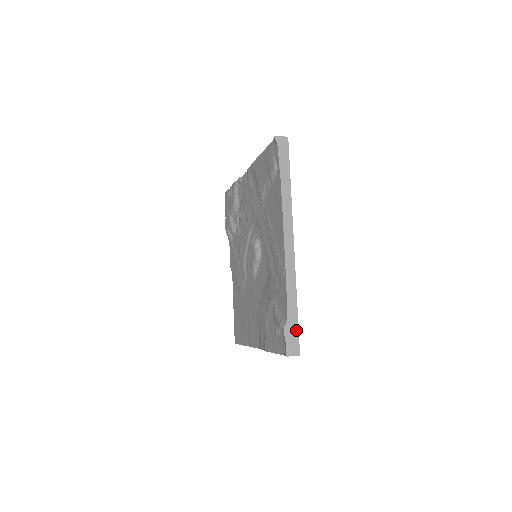
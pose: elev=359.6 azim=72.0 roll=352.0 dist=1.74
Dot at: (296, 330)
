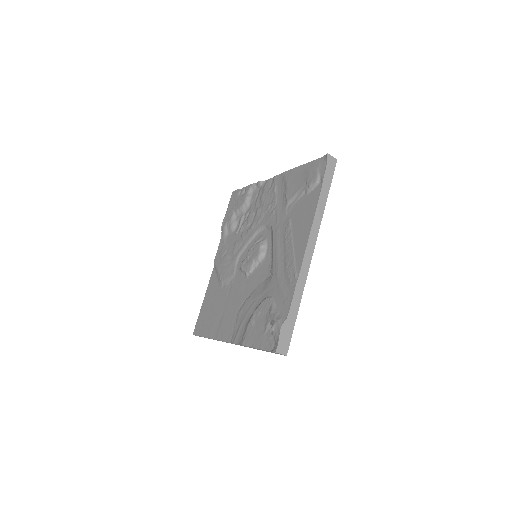
Dot at: (291, 331)
